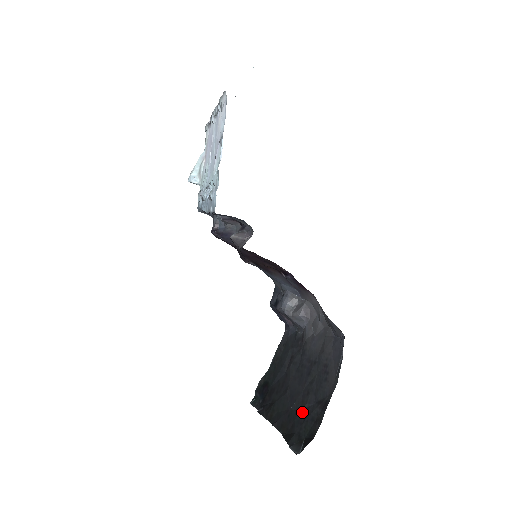
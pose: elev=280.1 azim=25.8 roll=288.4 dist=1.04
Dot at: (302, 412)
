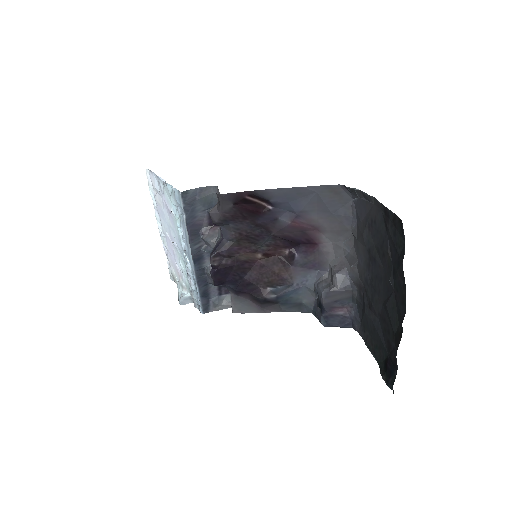
Dot at: (393, 260)
